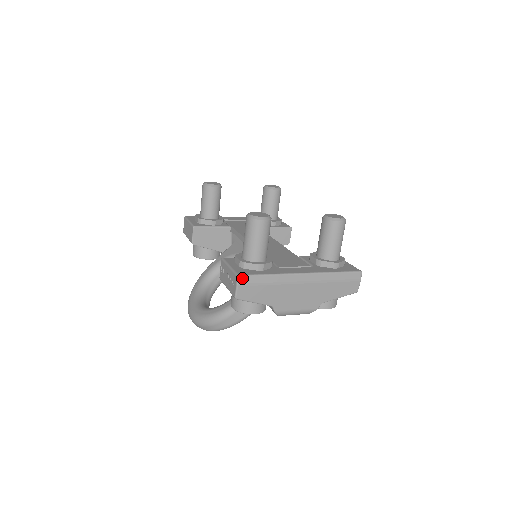
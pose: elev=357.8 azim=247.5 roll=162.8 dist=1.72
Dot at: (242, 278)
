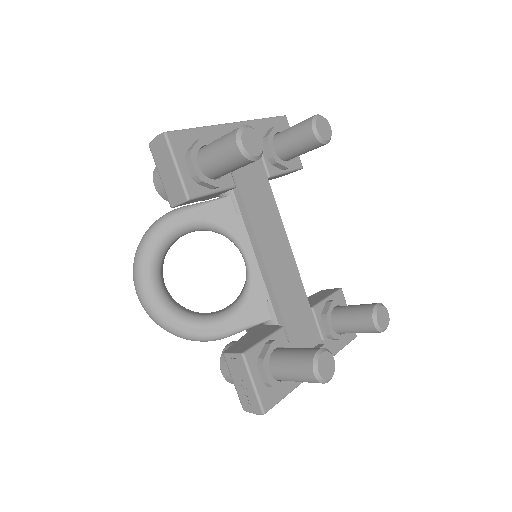
Dot at: (266, 412)
